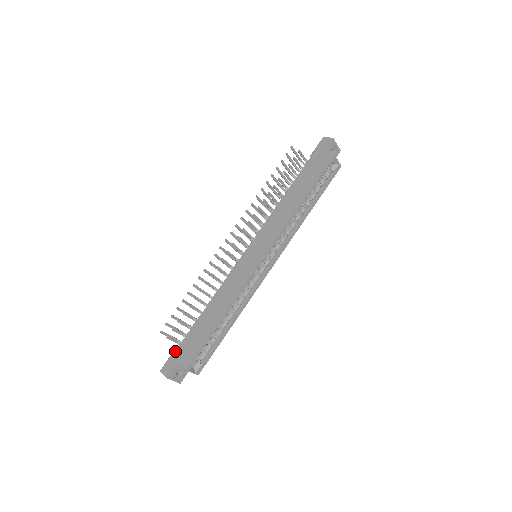
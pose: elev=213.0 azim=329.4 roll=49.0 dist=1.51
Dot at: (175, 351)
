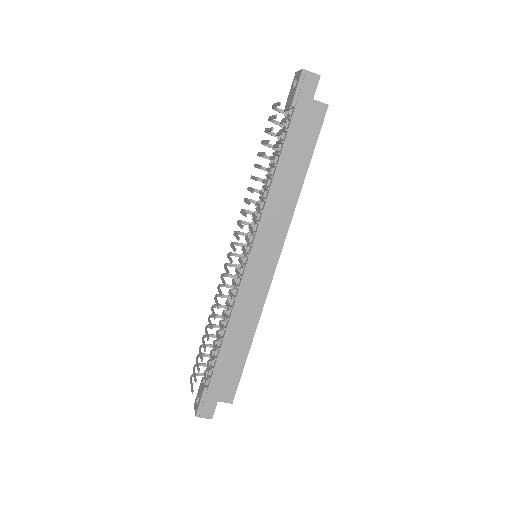
Dot at: (207, 393)
